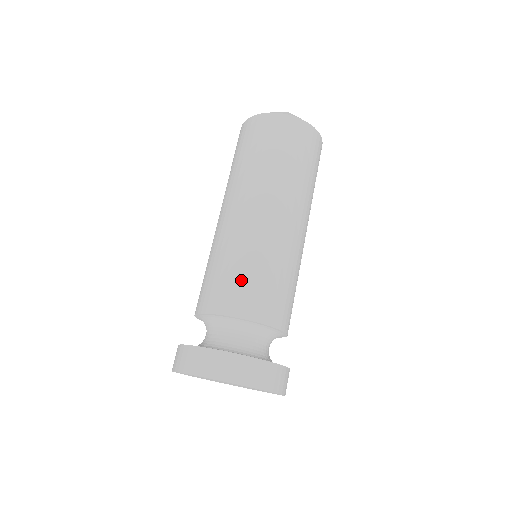
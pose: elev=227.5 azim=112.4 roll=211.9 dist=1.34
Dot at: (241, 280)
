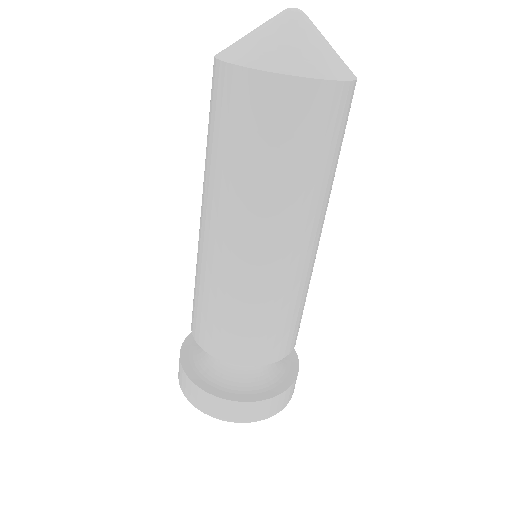
Dot at: (231, 328)
